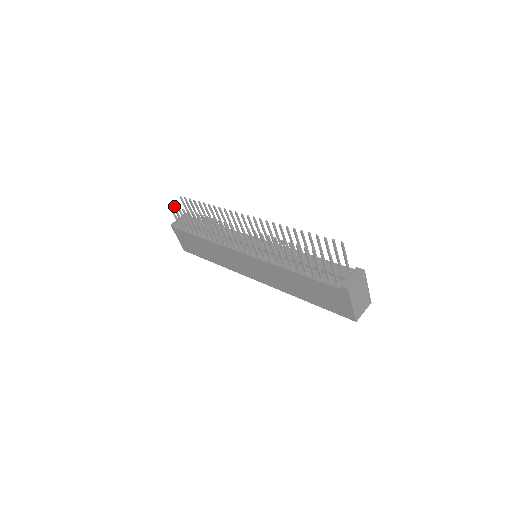
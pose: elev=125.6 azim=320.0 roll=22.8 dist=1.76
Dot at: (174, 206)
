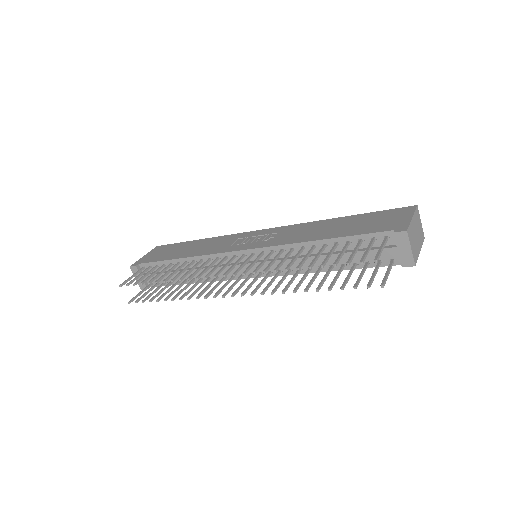
Dot at: occluded
